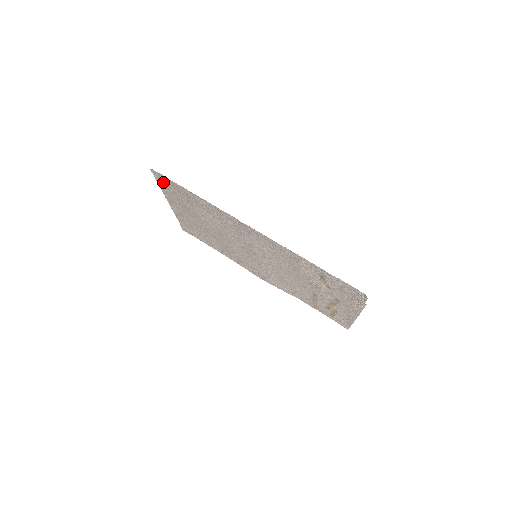
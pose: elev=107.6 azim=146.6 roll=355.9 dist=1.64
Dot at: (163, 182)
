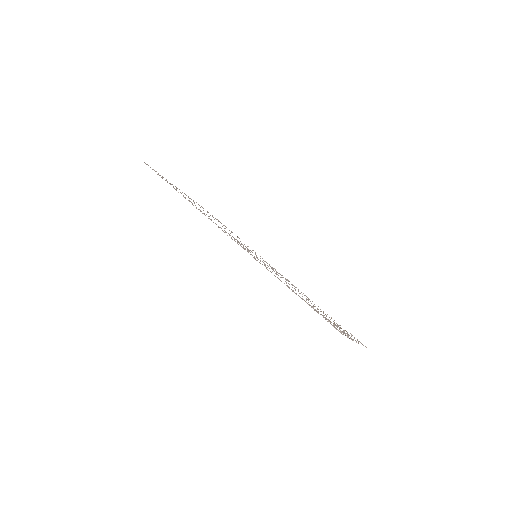
Dot at: occluded
